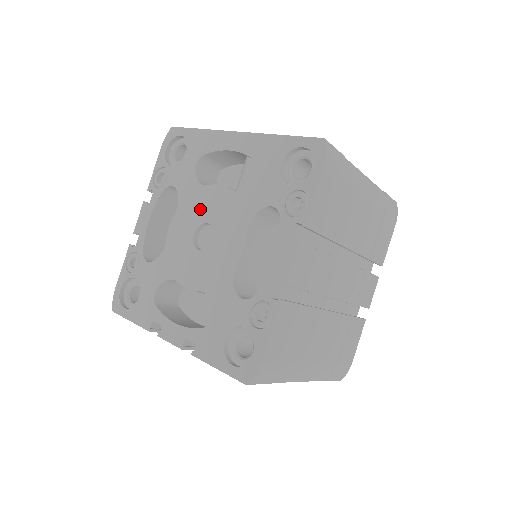
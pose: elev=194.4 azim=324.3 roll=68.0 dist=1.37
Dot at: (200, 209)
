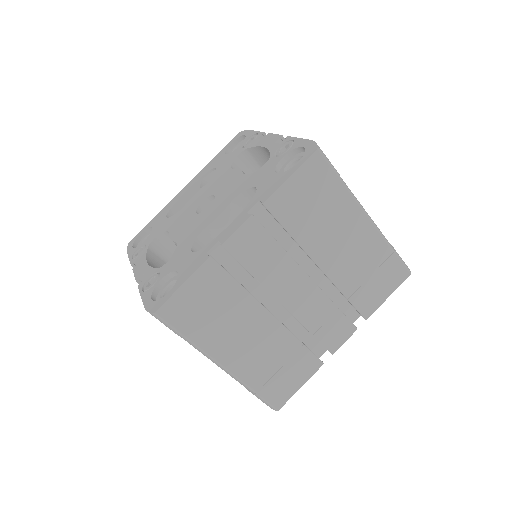
Dot at: (189, 210)
